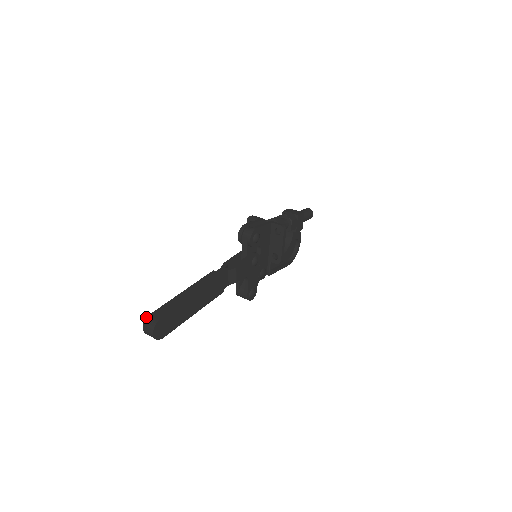
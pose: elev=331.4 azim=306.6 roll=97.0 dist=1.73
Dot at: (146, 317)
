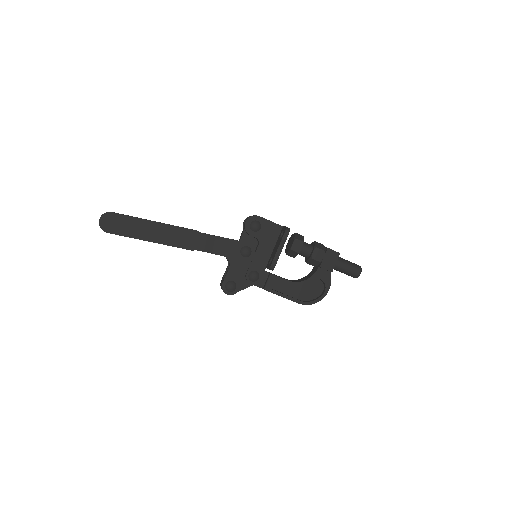
Dot at: occluded
